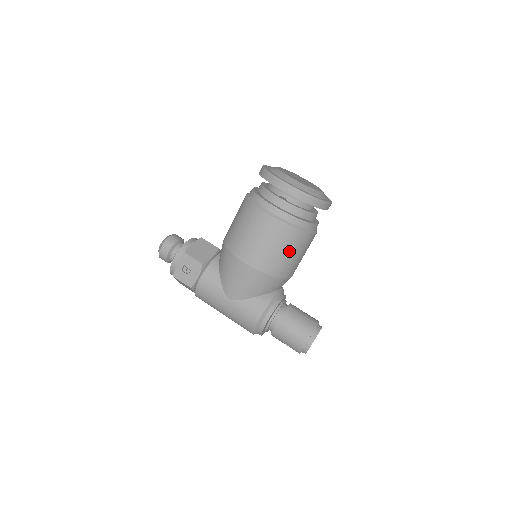
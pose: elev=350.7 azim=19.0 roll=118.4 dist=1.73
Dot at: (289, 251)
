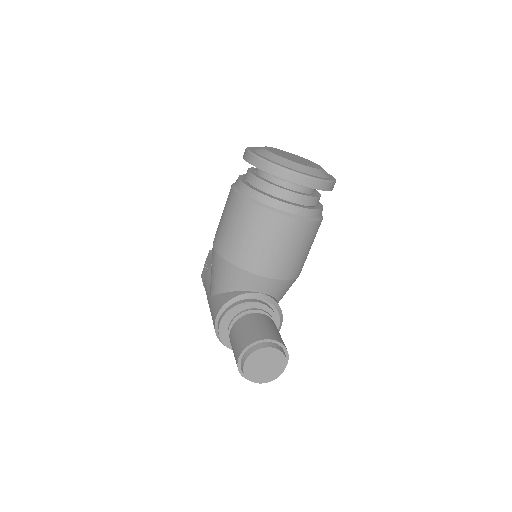
Dot at: (246, 231)
